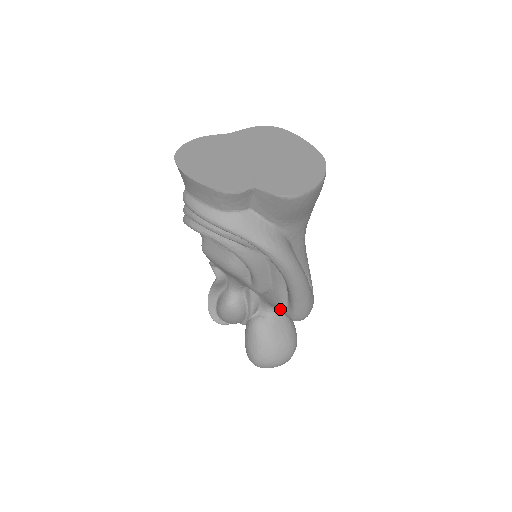
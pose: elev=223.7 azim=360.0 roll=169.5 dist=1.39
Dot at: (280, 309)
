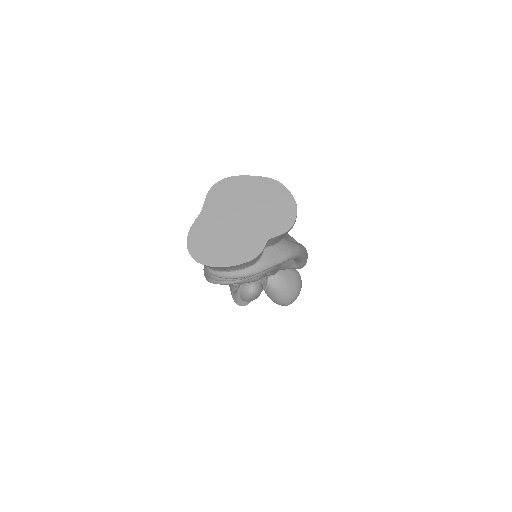
Dot at: occluded
